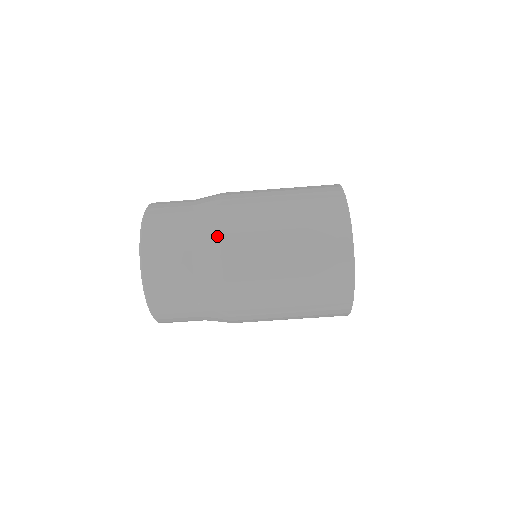
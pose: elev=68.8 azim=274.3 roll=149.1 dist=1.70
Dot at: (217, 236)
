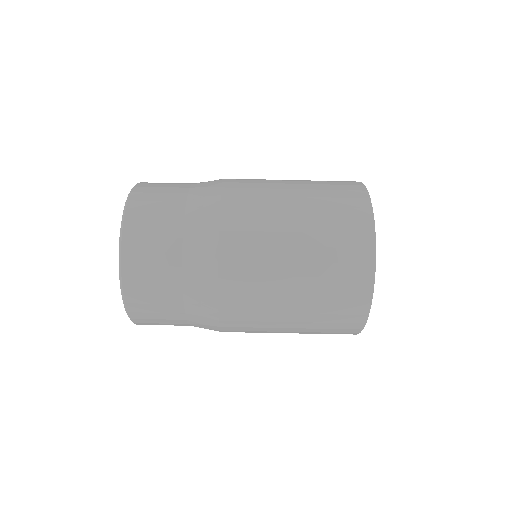
Dot at: (220, 180)
